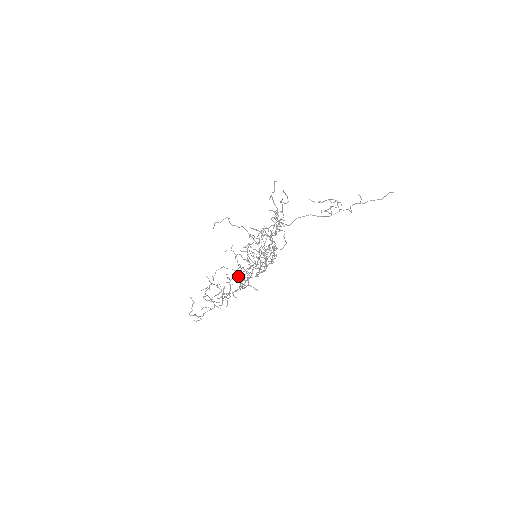
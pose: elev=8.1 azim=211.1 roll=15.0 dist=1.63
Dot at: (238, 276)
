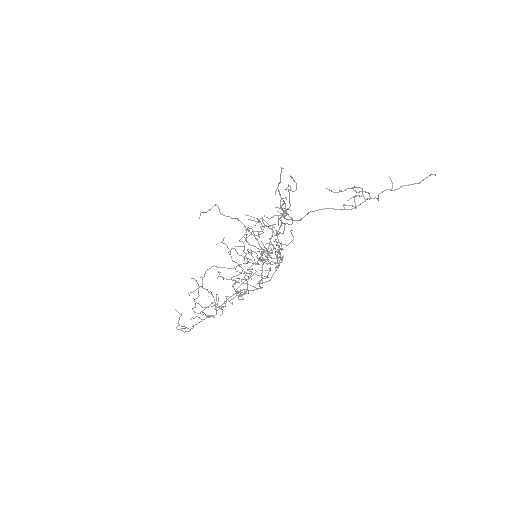
Dot at: (236, 289)
